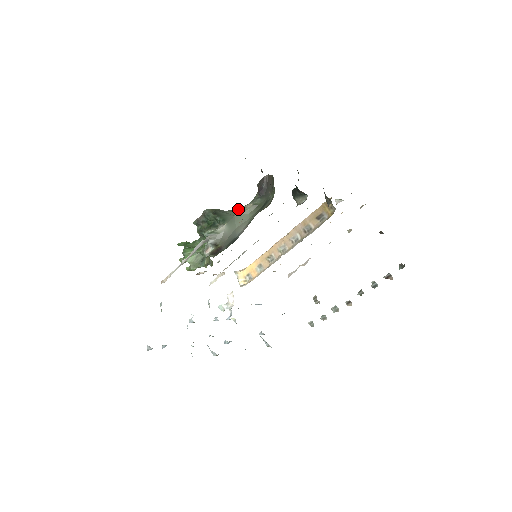
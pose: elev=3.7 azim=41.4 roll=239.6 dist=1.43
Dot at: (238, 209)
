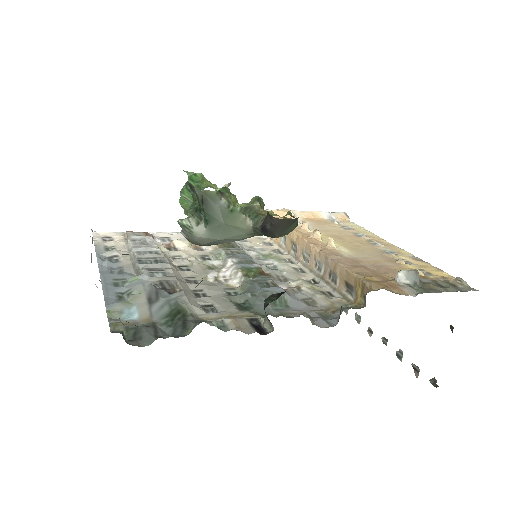
Dot at: (236, 215)
